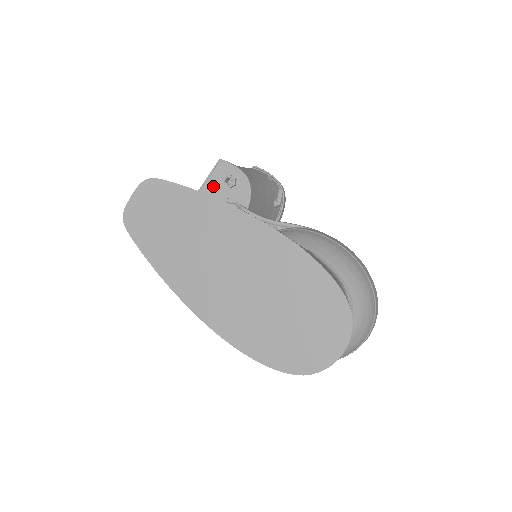
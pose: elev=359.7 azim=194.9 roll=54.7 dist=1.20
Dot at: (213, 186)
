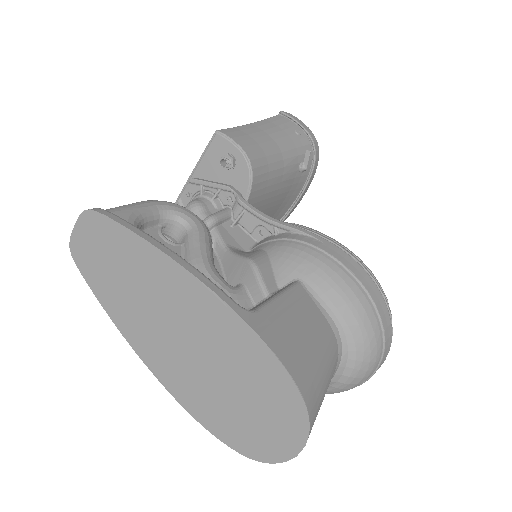
Dot at: (210, 164)
